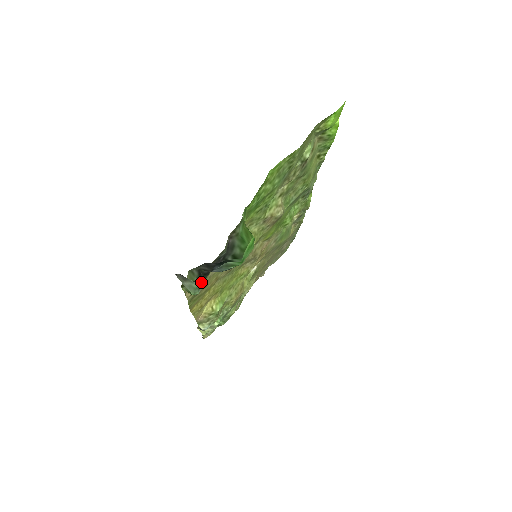
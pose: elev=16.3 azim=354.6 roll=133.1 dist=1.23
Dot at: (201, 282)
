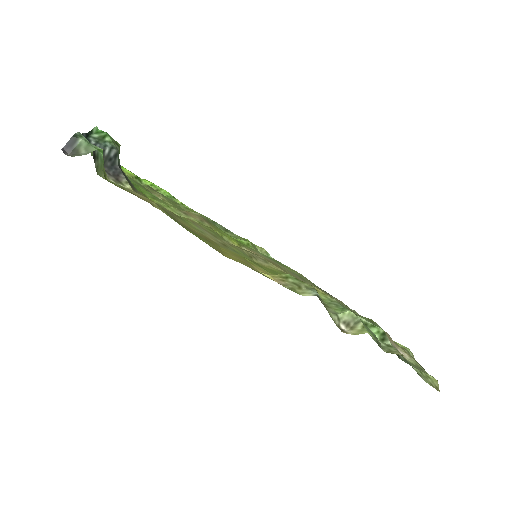
Dot at: (88, 143)
